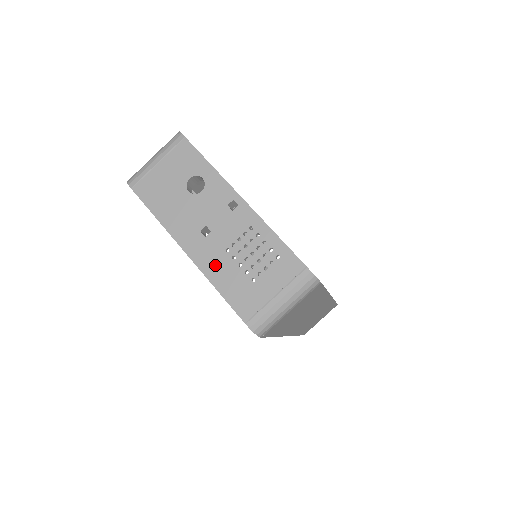
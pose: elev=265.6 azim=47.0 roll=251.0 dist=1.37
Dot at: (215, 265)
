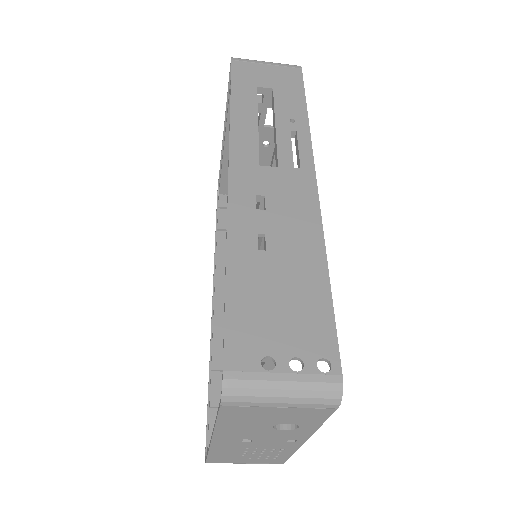
Dot at: (226, 449)
